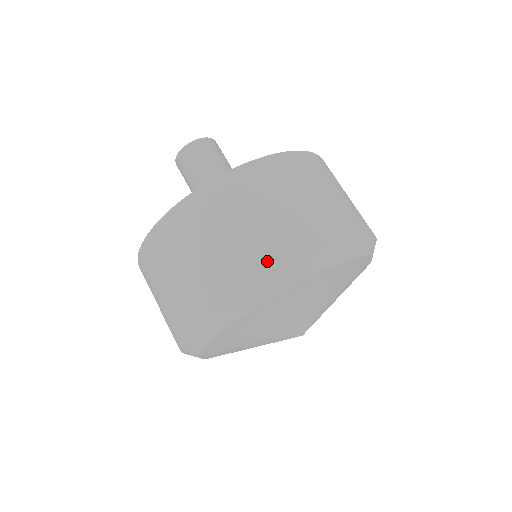
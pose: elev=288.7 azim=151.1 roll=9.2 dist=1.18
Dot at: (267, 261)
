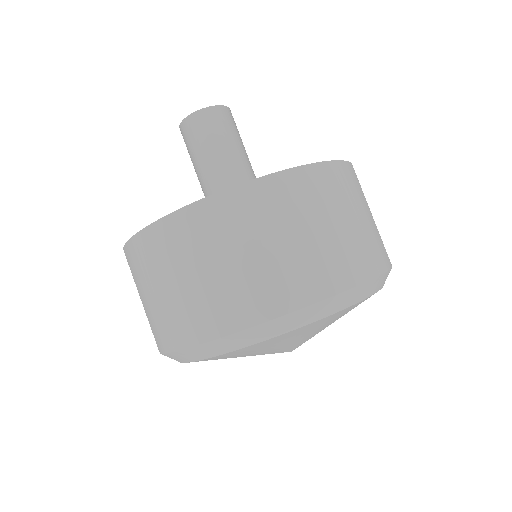
Dot at: (337, 277)
